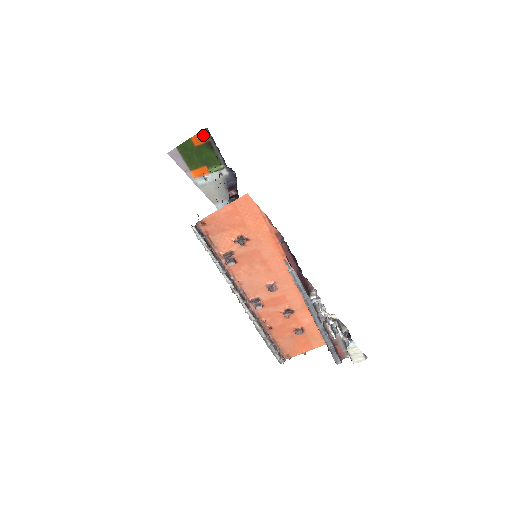
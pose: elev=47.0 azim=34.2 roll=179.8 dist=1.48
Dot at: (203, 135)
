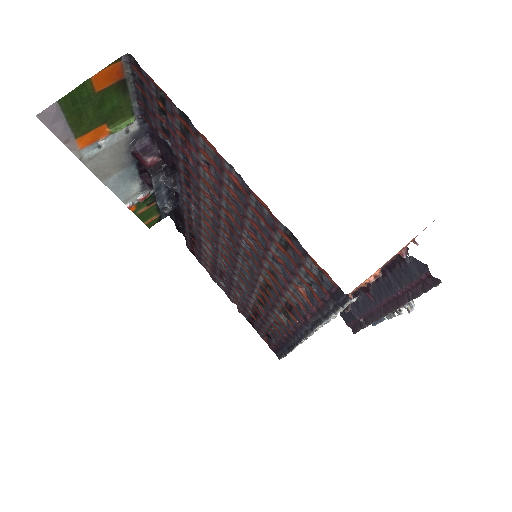
Dot at: (115, 68)
